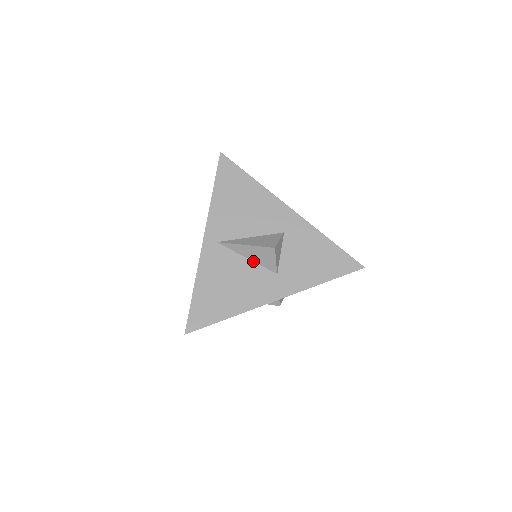
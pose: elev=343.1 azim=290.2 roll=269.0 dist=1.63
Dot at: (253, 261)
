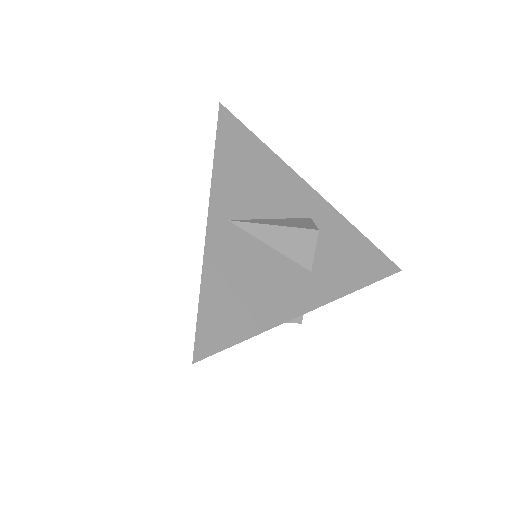
Dot at: (279, 252)
